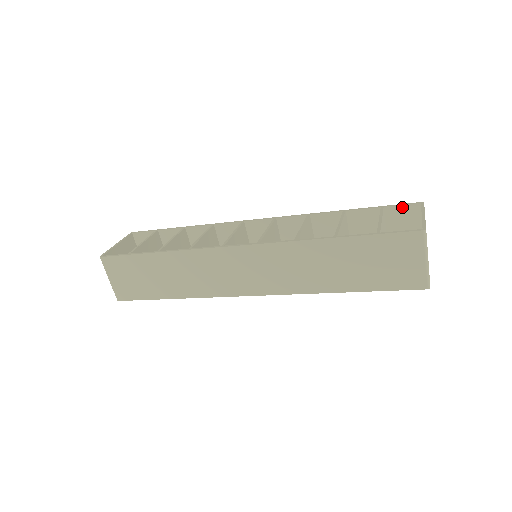
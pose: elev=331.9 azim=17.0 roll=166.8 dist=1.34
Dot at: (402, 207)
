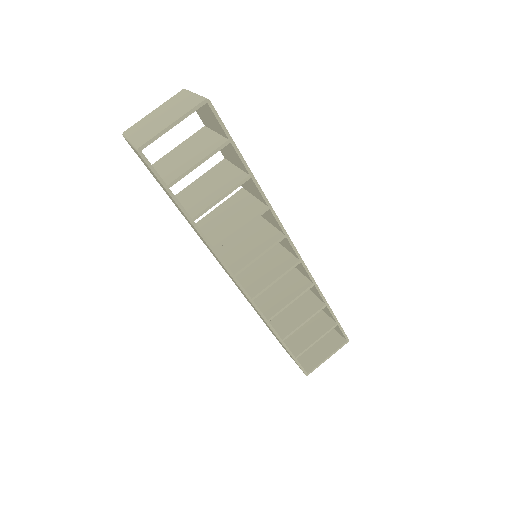
Dot at: (342, 332)
